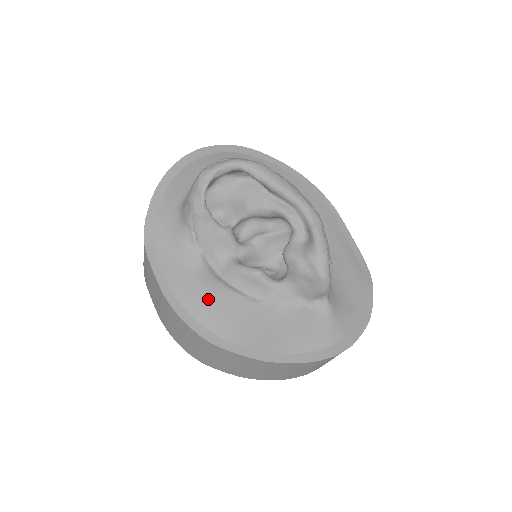
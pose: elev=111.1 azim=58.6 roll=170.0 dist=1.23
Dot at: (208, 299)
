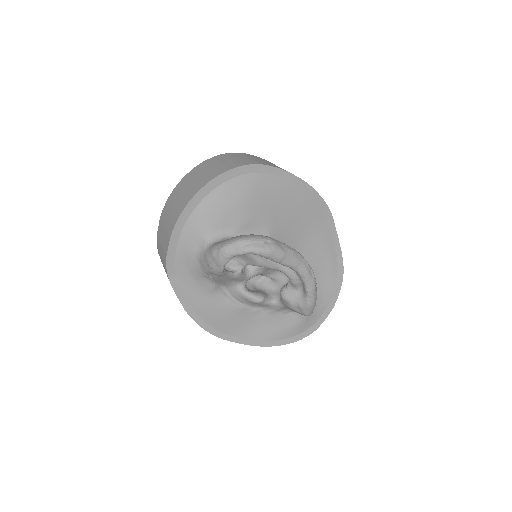
Dot at: (220, 314)
